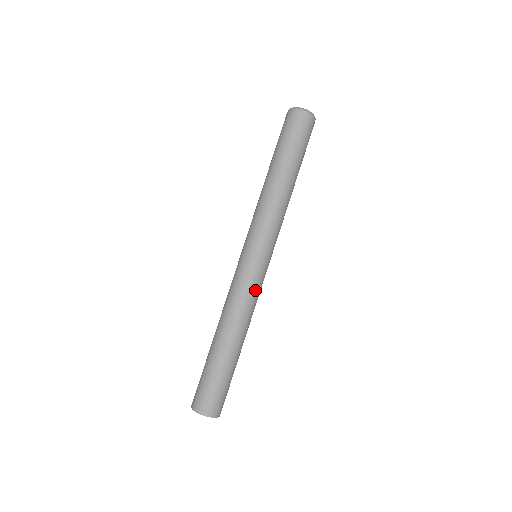
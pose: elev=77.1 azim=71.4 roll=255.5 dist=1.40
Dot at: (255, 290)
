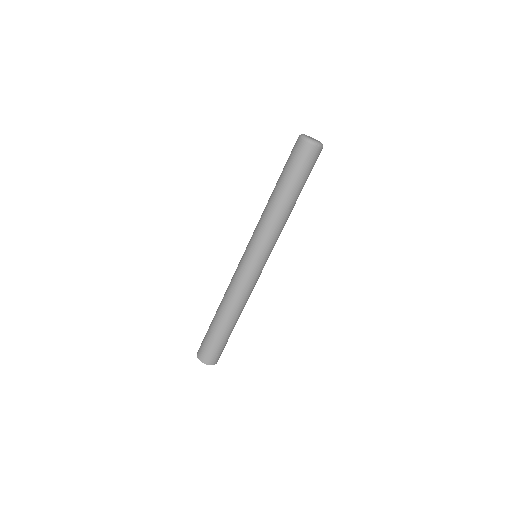
Dot at: (252, 285)
